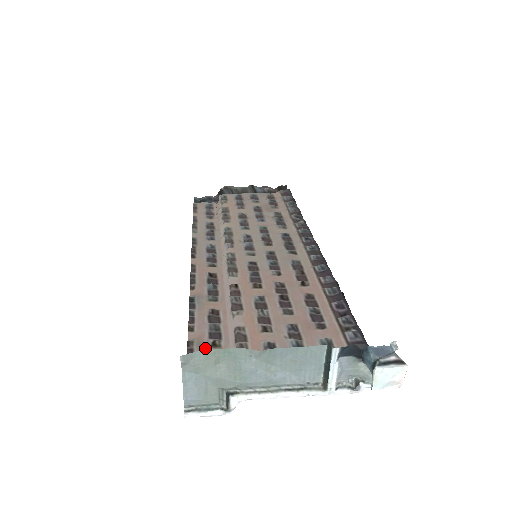
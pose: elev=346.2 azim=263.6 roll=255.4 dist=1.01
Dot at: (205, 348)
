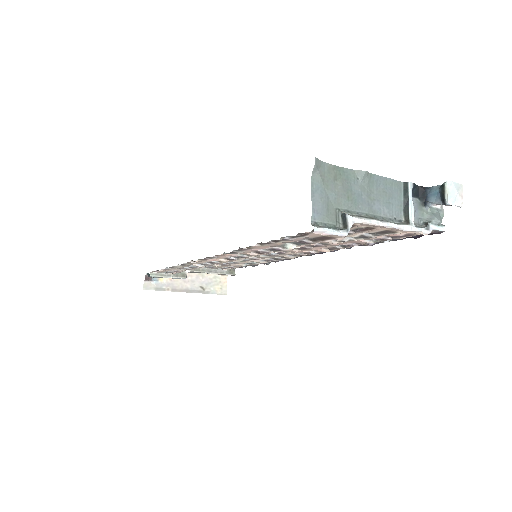
Dot at: (277, 246)
